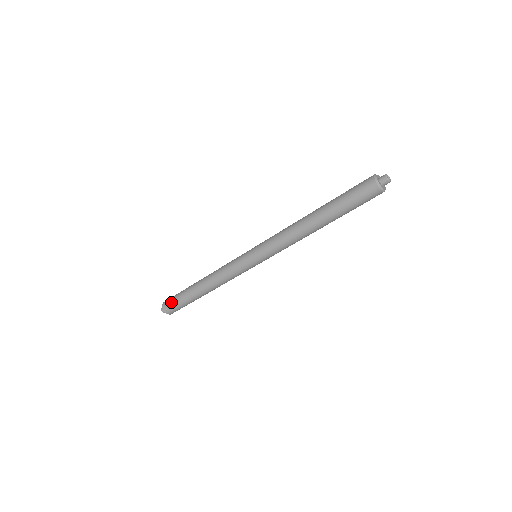
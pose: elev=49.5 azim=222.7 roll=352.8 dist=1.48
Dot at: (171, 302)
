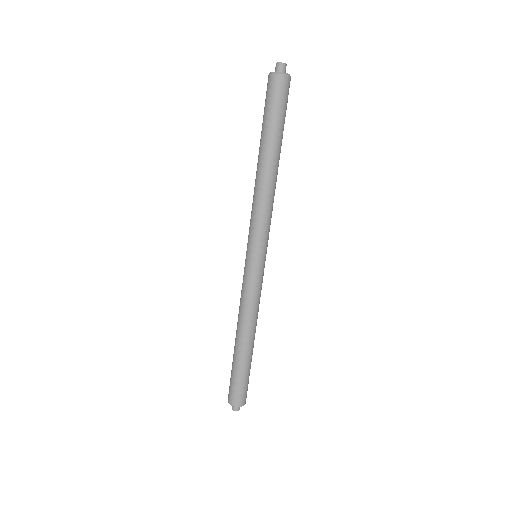
Dot at: (230, 387)
